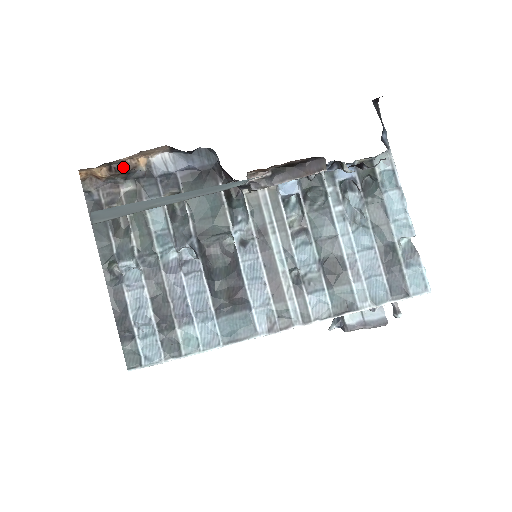
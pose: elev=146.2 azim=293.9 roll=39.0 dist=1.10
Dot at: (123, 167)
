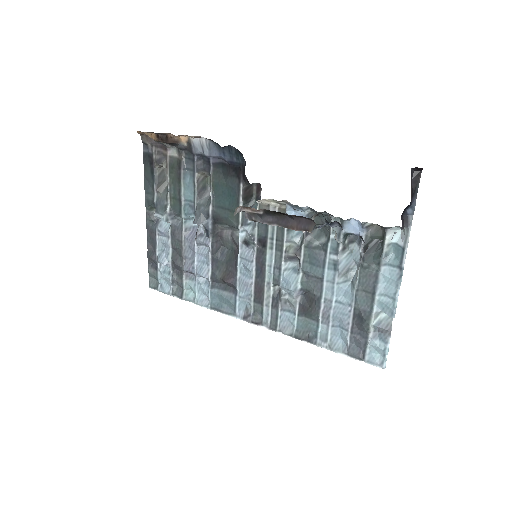
Dot at: (167, 139)
